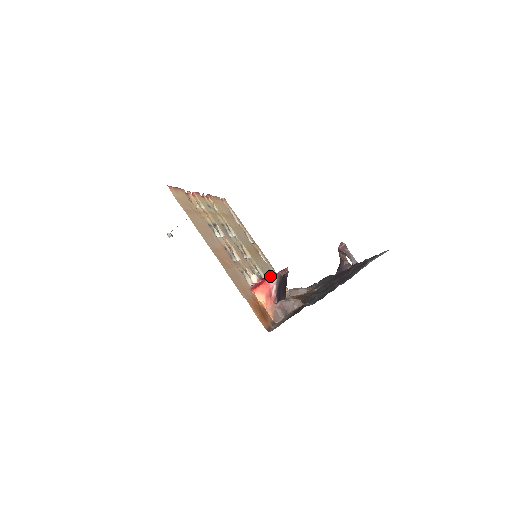
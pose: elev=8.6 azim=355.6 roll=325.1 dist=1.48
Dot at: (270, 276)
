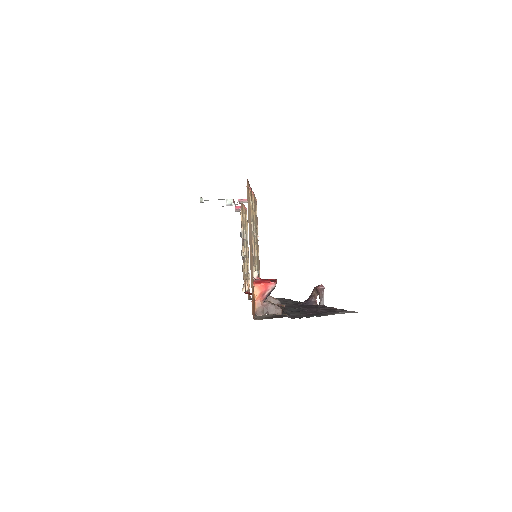
Dot at: occluded
